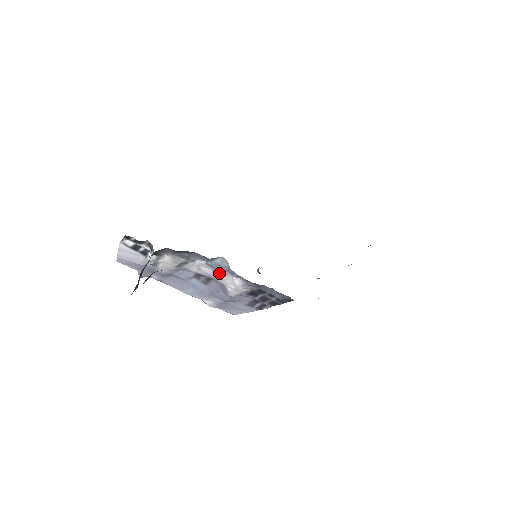
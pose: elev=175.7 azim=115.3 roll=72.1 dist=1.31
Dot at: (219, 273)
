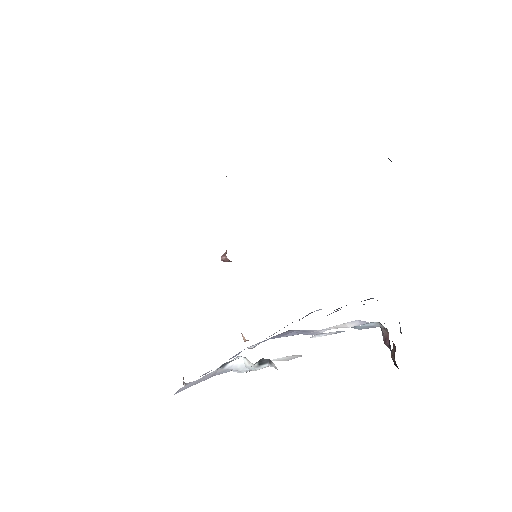
Dot at: occluded
